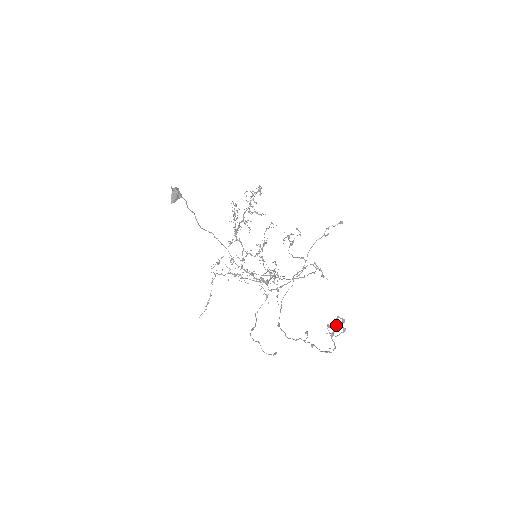
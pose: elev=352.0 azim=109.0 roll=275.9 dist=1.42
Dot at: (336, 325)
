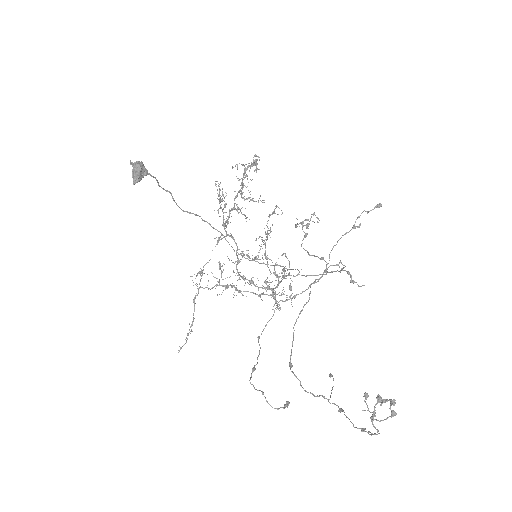
Dot at: (379, 401)
